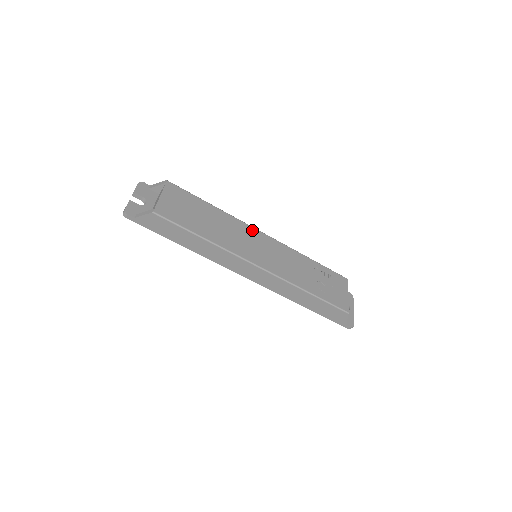
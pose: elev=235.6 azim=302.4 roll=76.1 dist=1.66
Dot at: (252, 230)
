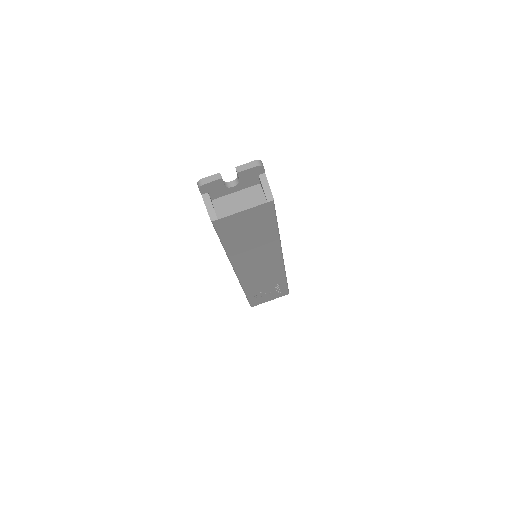
Dot at: (277, 254)
